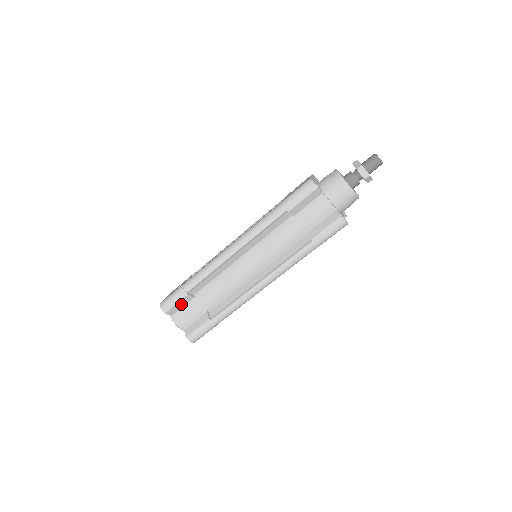
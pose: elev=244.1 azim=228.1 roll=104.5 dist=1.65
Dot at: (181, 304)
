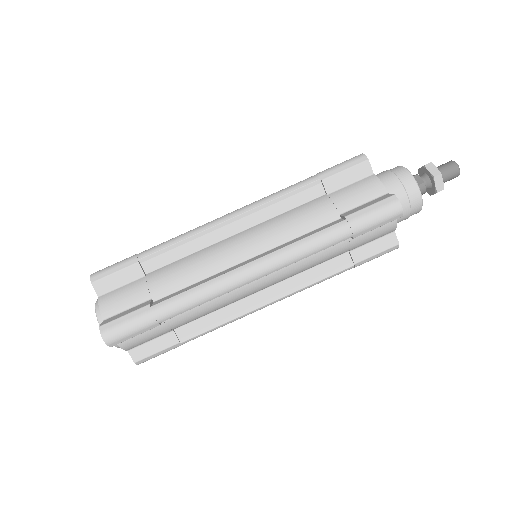
Dot at: (121, 278)
